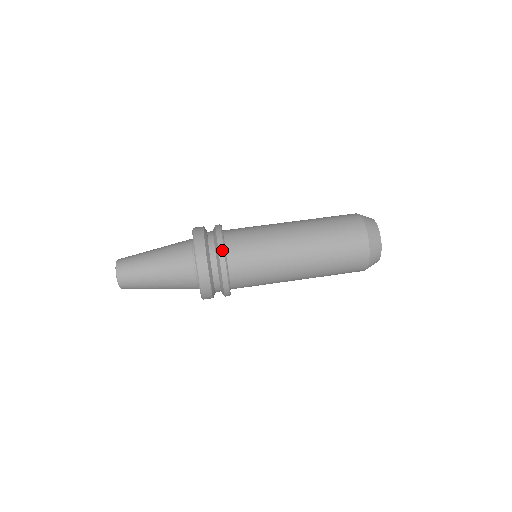
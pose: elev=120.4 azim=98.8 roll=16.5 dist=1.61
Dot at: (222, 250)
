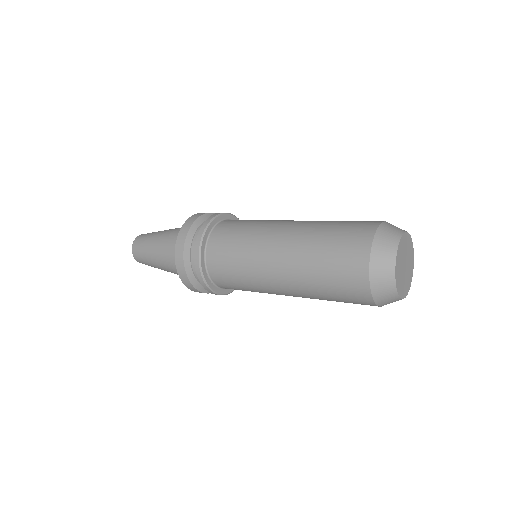
Dot at: (222, 213)
